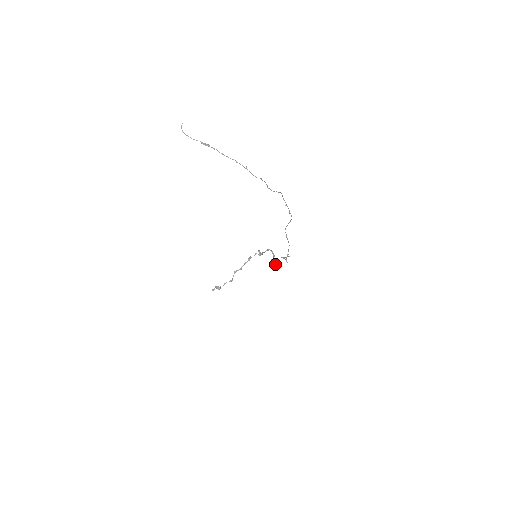
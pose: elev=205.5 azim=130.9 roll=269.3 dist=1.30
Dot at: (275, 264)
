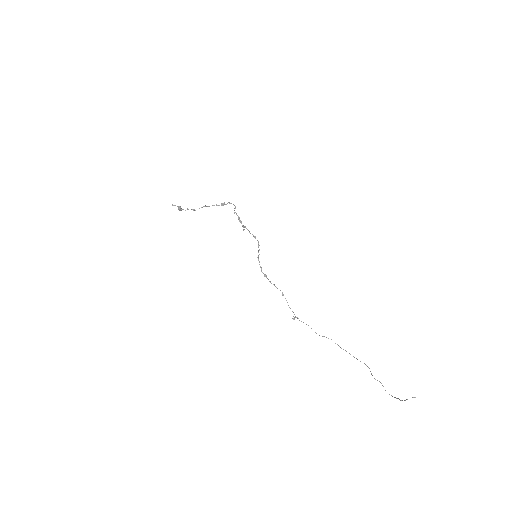
Dot at: (265, 276)
